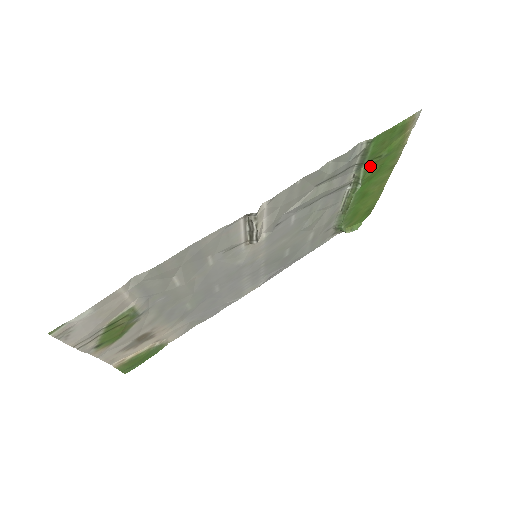
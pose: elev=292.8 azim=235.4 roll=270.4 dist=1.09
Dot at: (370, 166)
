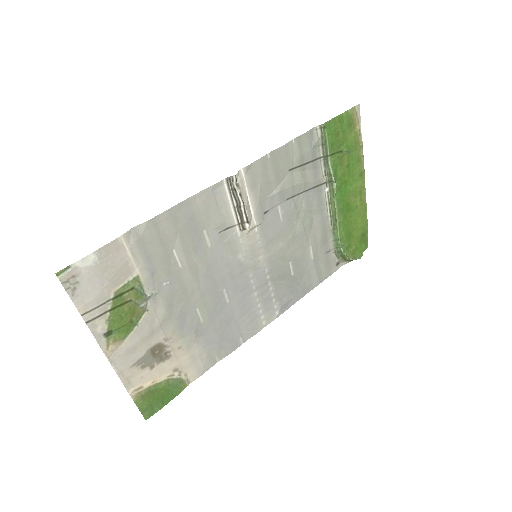
Dot at: (337, 163)
